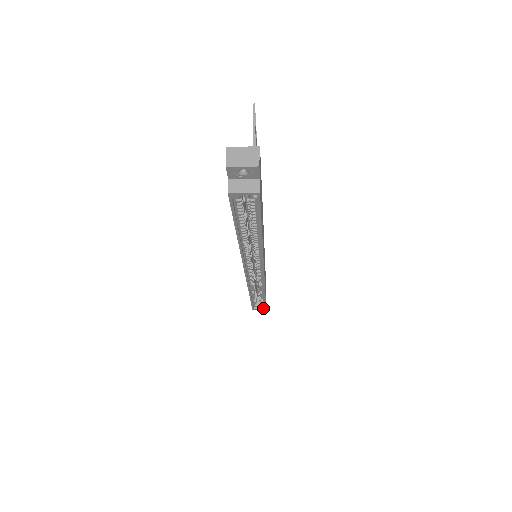
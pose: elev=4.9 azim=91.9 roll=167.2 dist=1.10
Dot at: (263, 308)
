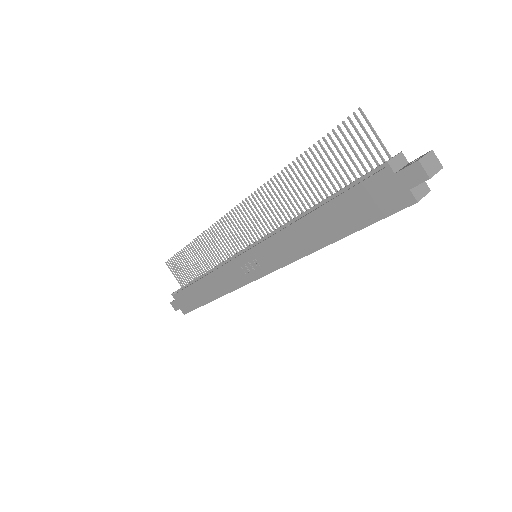
Dot at: occluded
